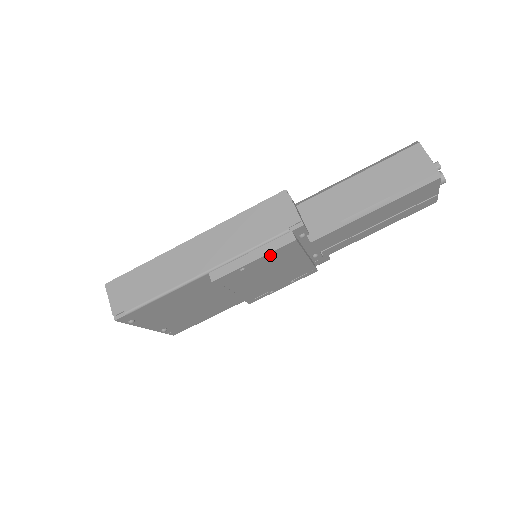
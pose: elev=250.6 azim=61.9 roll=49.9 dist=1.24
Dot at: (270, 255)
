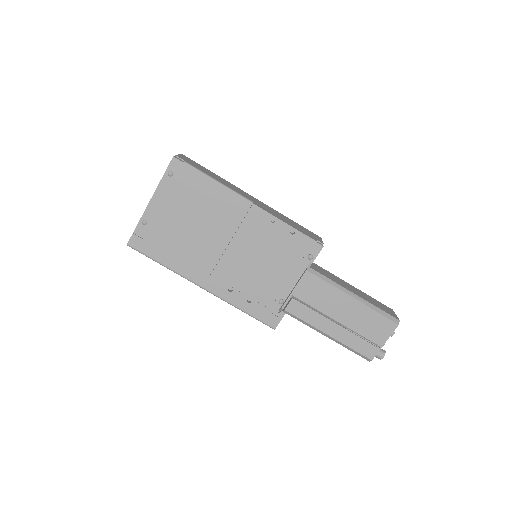
Dot at: (294, 234)
